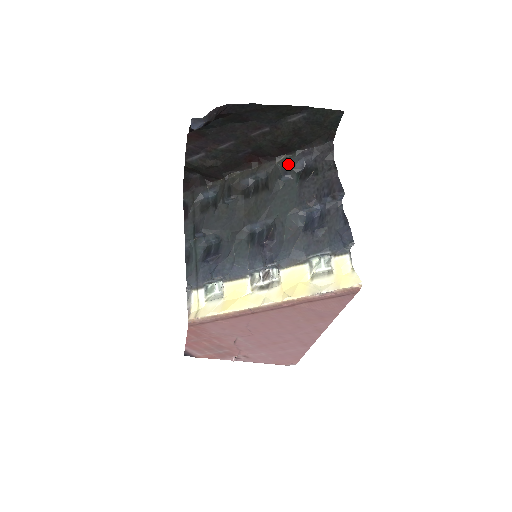
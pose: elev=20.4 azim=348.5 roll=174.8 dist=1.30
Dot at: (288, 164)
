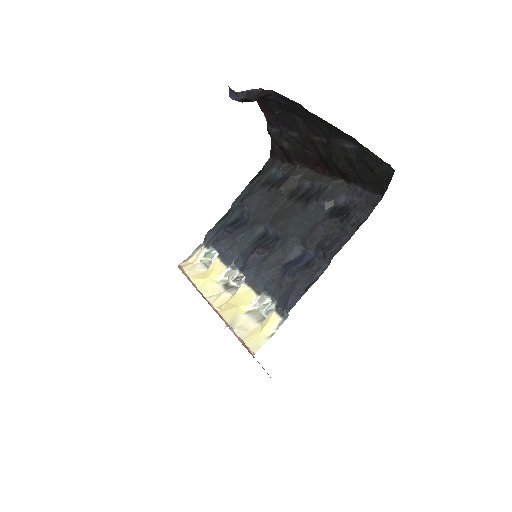
Dot at: (336, 191)
